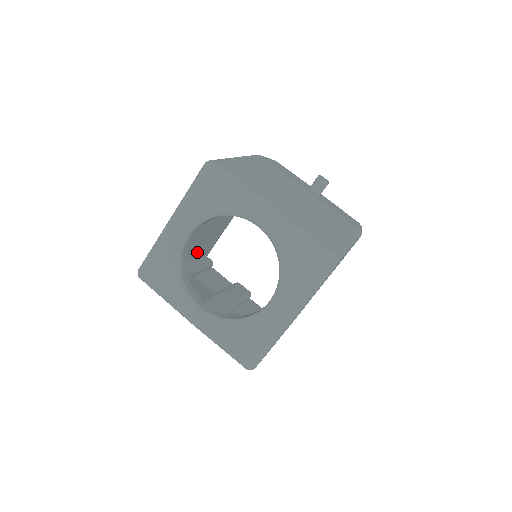
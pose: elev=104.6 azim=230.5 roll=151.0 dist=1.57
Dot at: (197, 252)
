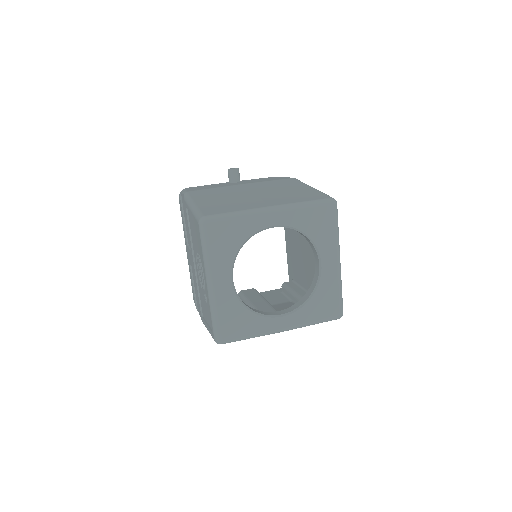
Dot at: occluded
